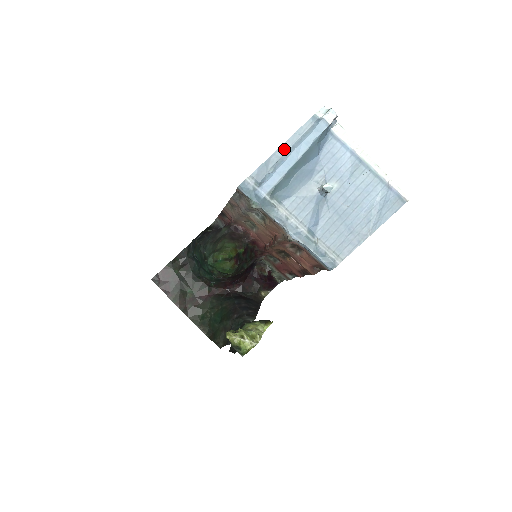
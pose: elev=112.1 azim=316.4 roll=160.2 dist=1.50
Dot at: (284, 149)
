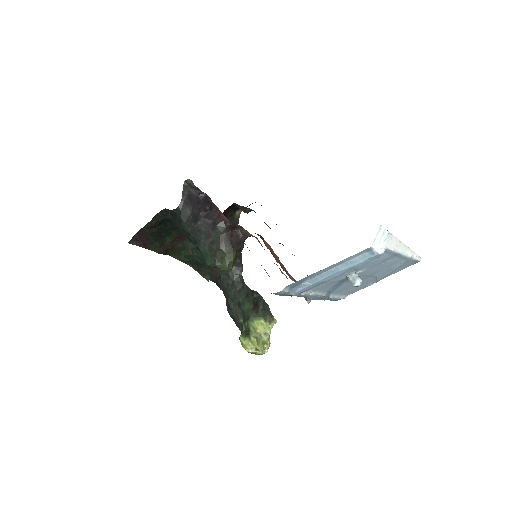
Dot at: (326, 270)
